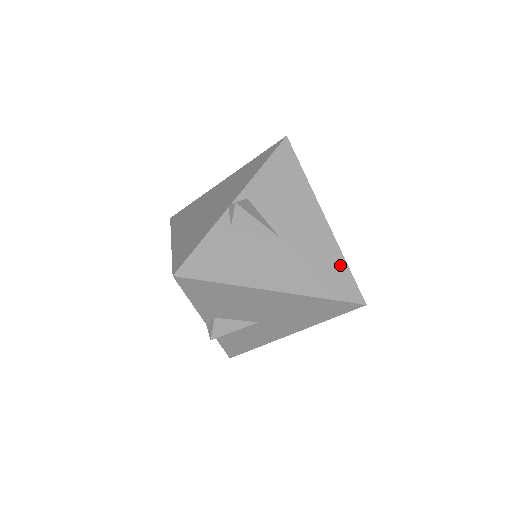
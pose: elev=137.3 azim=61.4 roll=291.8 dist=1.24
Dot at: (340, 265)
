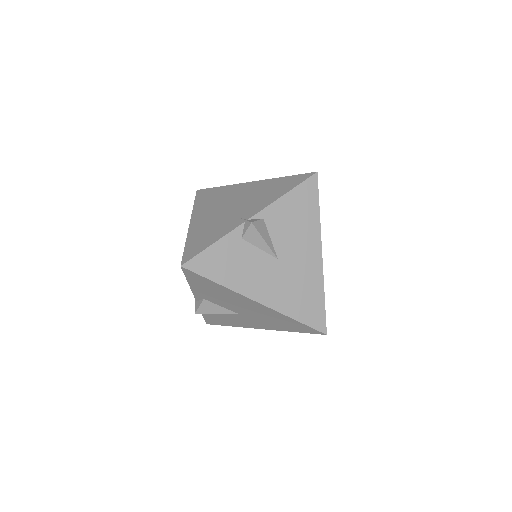
Dot at: (318, 297)
